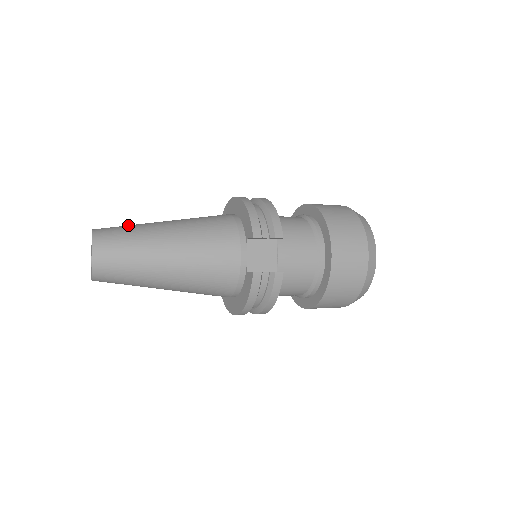
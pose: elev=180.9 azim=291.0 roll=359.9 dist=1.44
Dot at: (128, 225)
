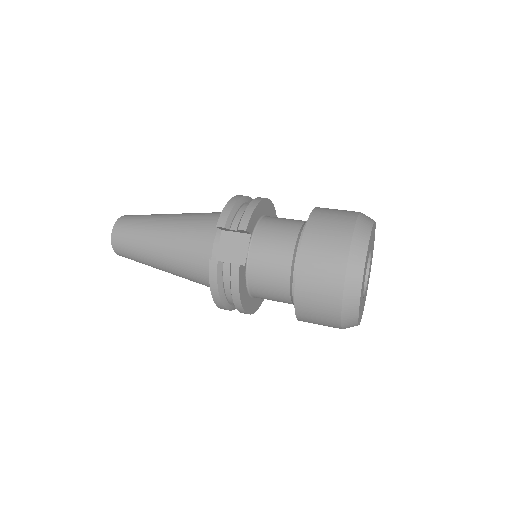
Dot at: (151, 214)
